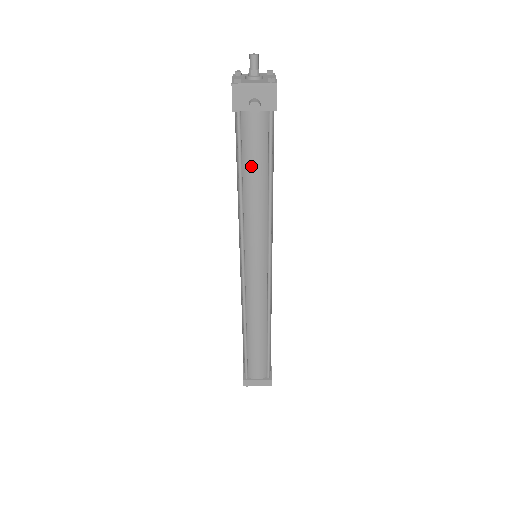
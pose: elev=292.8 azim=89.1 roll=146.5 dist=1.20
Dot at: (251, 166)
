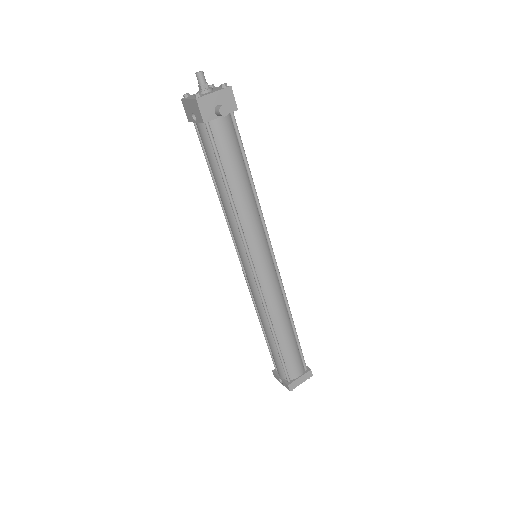
Dot at: (232, 168)
